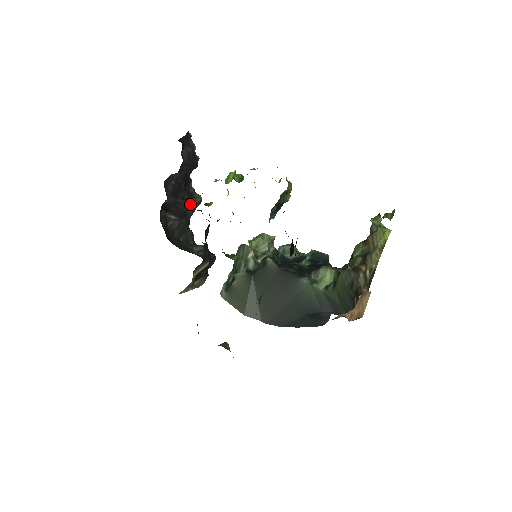
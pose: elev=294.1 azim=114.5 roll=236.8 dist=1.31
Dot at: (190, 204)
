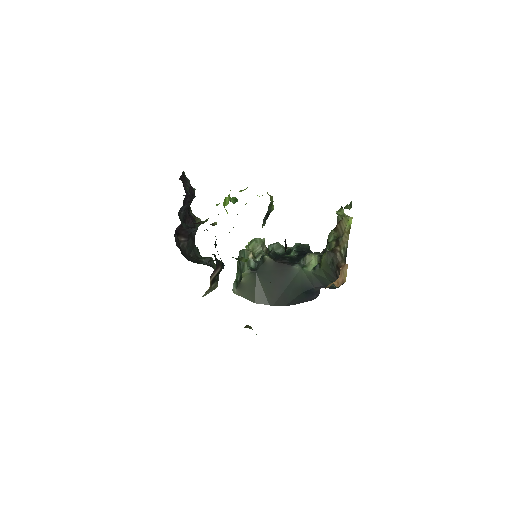
Dot at: (194, 226)
